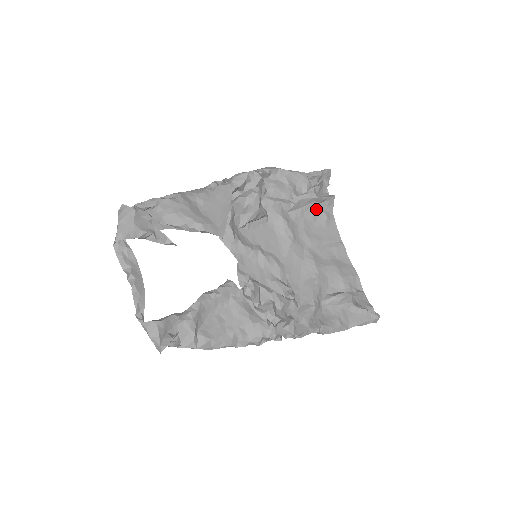
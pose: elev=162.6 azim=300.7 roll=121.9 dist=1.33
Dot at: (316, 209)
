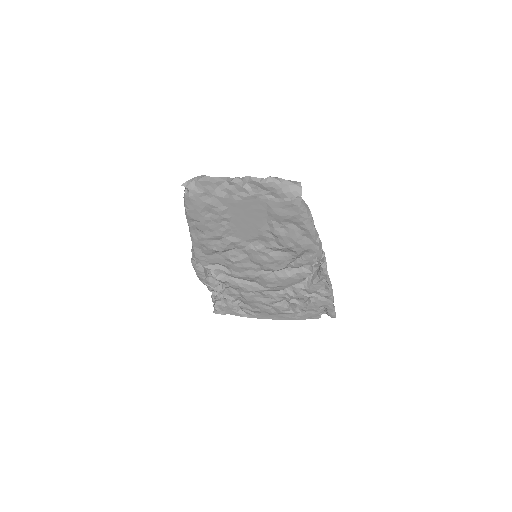
Dot at: occluded
